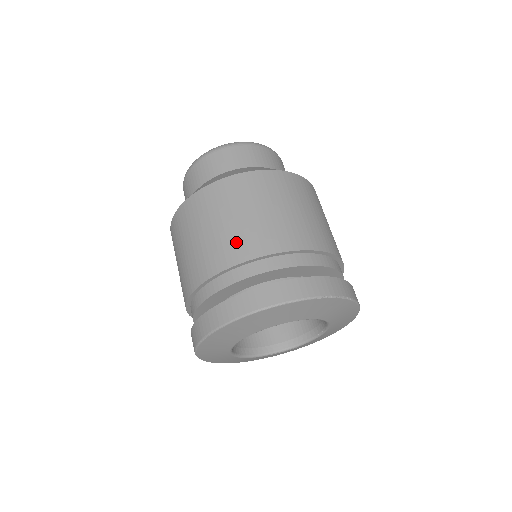
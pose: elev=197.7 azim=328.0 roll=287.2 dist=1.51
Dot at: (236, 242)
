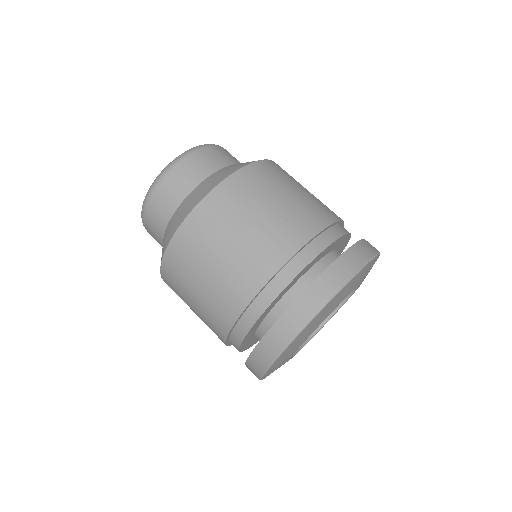
Dot at: (250, 263)
